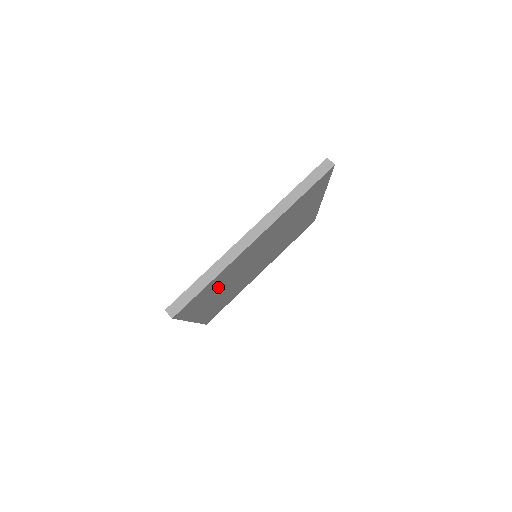
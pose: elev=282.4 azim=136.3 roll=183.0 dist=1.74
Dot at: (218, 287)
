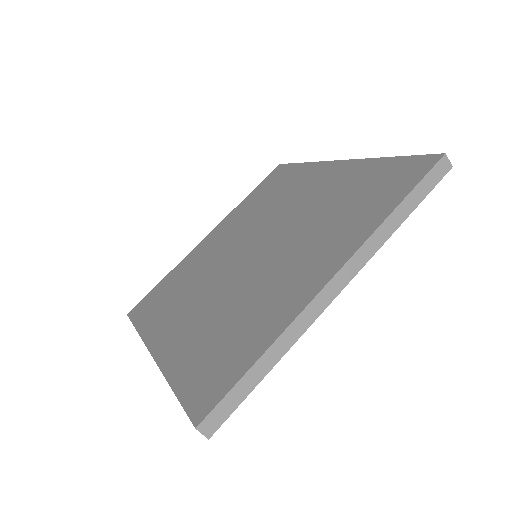
Dot at: occluded
